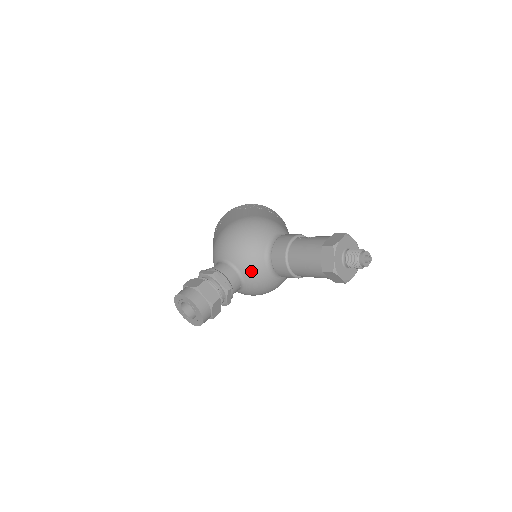
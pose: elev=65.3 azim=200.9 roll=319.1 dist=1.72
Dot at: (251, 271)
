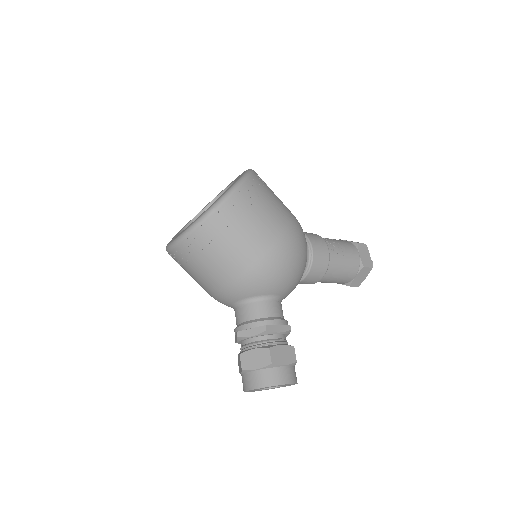
Dot at: occluded
